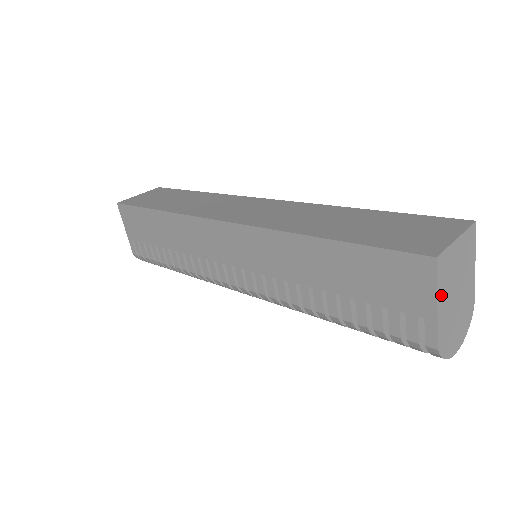
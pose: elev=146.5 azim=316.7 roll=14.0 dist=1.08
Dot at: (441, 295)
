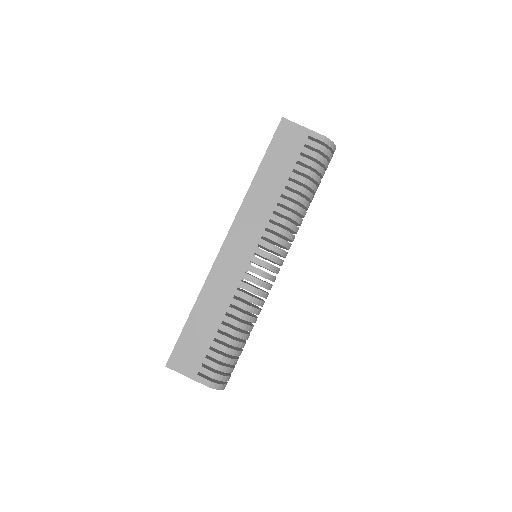
Dot at: (300, 127)
